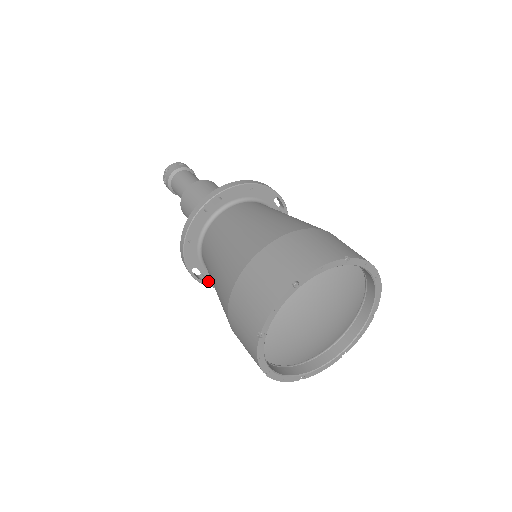
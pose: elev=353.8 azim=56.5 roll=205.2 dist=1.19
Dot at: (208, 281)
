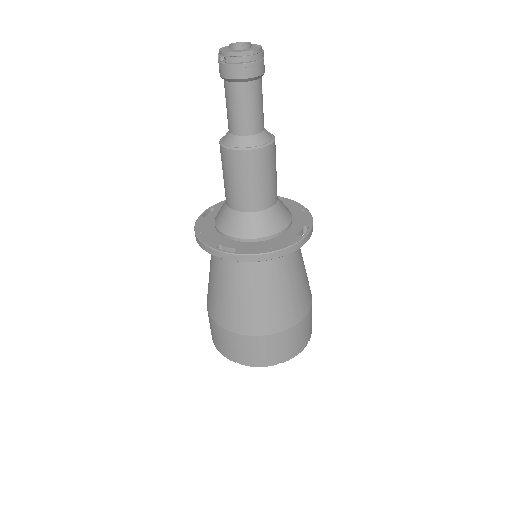
Dot at: occluded
